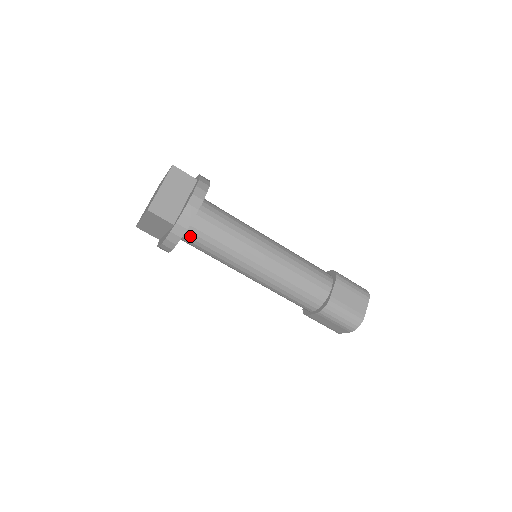
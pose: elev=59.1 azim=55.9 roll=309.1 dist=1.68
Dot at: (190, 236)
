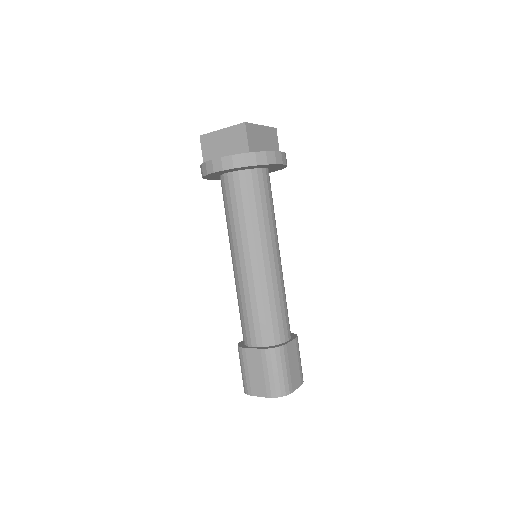
Dot at: (241, 179)
